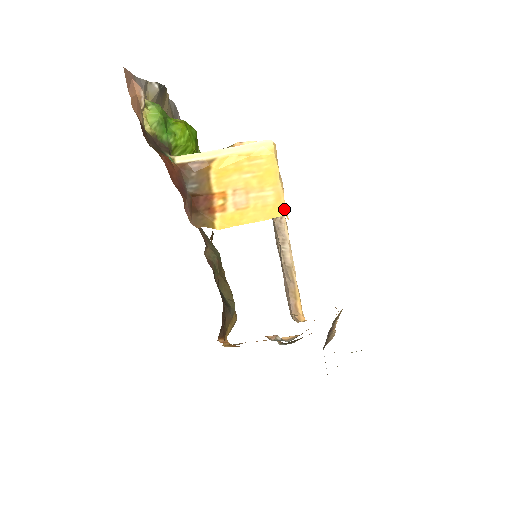
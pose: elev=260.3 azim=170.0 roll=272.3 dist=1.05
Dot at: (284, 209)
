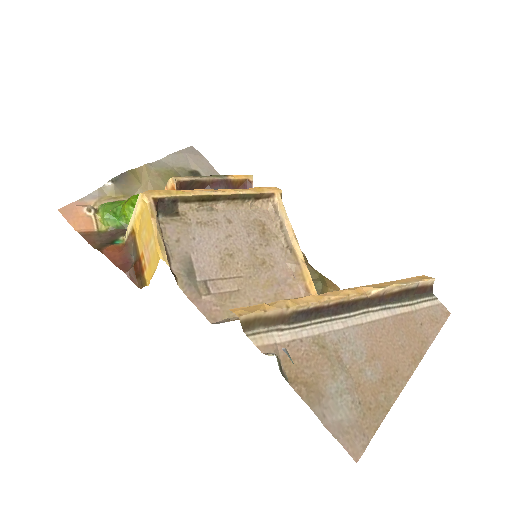
Dot at: (160, 252)
